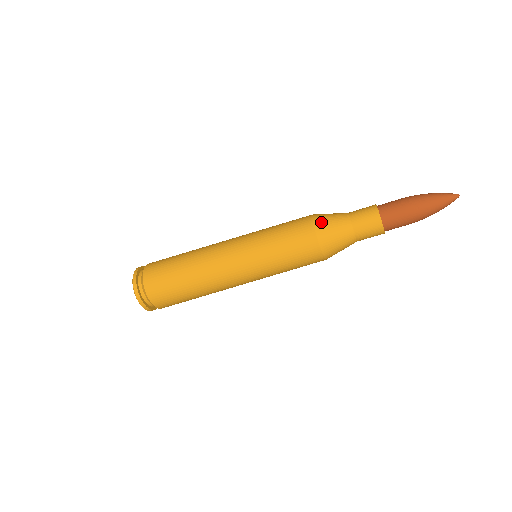
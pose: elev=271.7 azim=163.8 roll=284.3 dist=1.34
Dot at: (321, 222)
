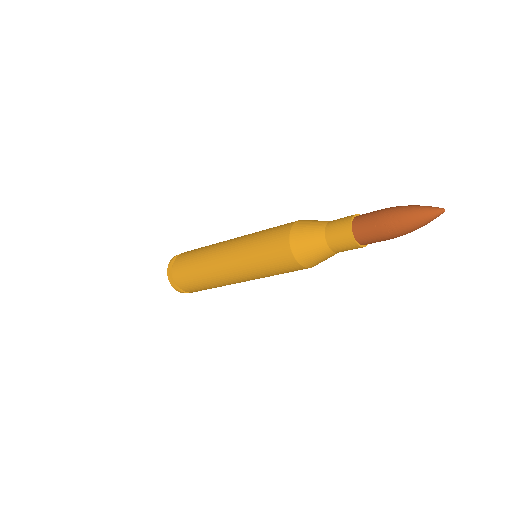
Dot at: (297, 242)
